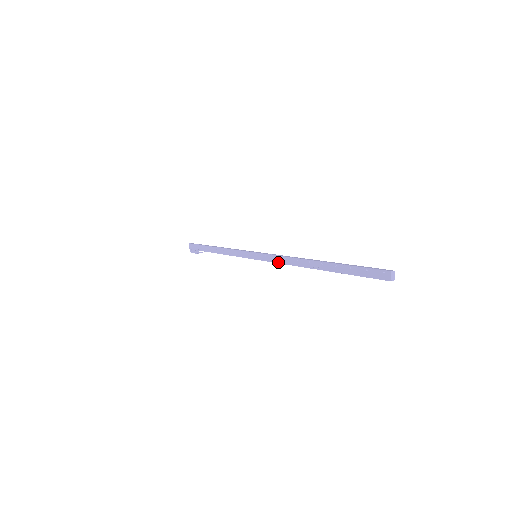
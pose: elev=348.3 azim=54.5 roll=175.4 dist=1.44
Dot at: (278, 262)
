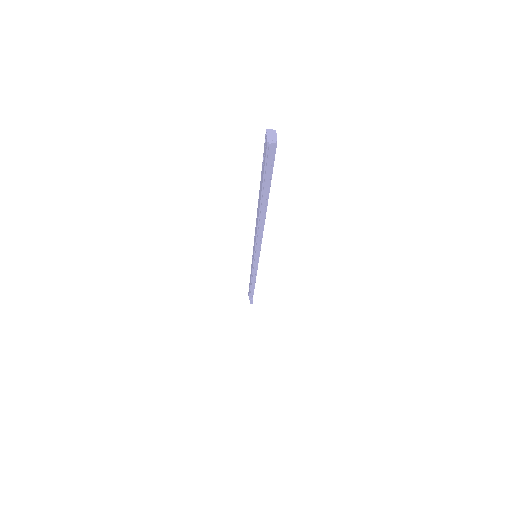
Dot at: (255, 242)
